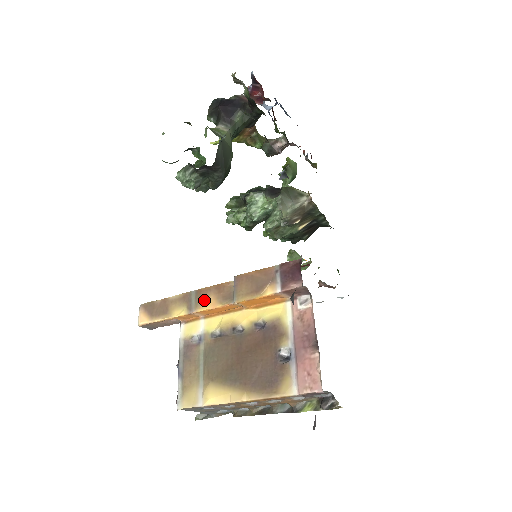
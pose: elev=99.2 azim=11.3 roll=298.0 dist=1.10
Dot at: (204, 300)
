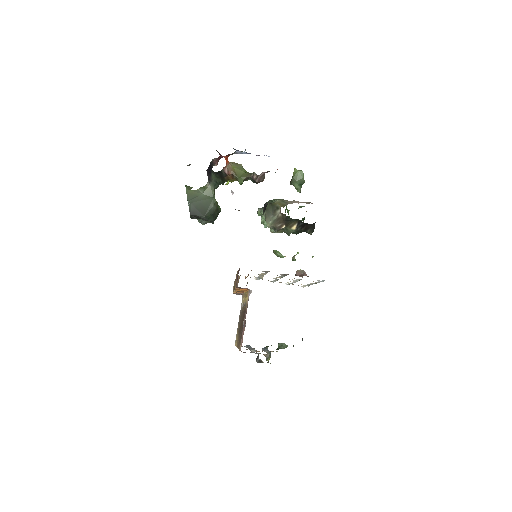
Dot at: occluded
